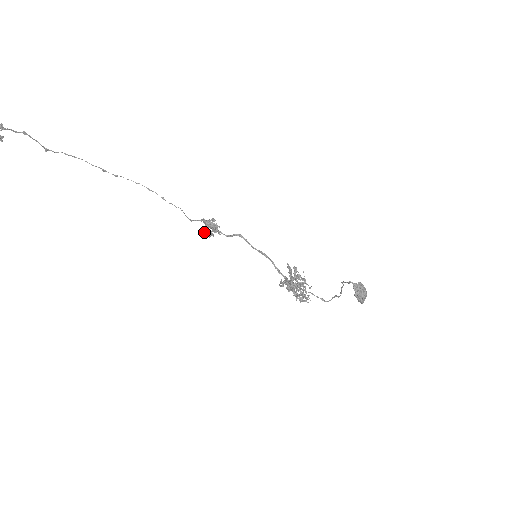
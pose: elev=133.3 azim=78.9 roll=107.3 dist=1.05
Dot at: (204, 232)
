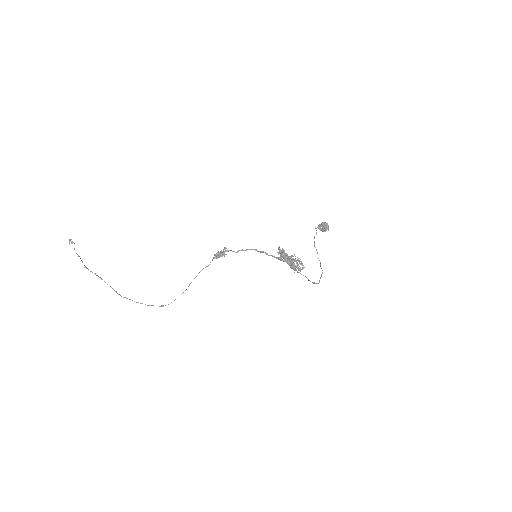
Dot at: (217, 255)
